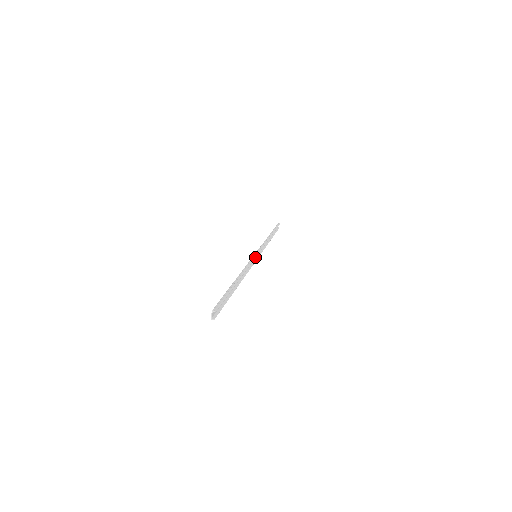
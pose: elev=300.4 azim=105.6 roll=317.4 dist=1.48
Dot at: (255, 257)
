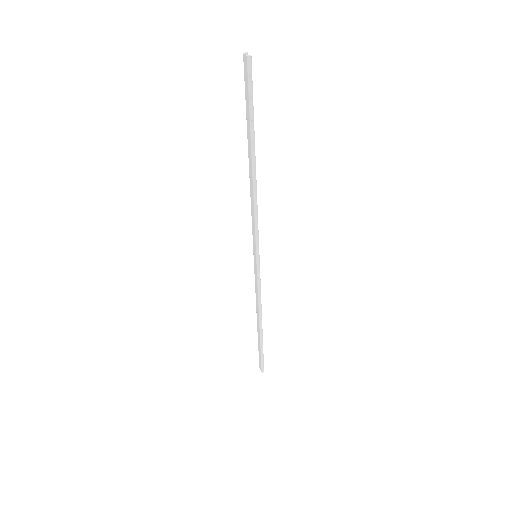
Dot at: occluded
